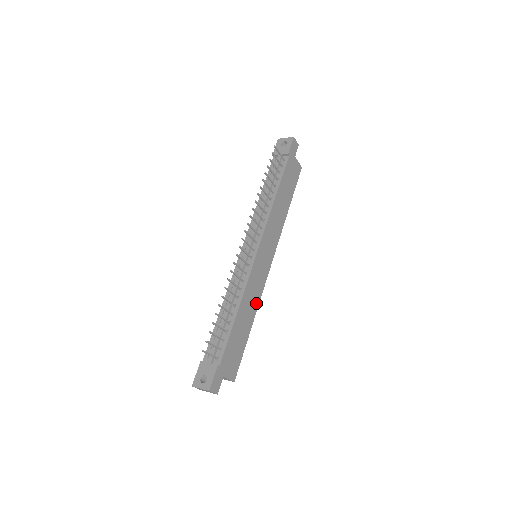
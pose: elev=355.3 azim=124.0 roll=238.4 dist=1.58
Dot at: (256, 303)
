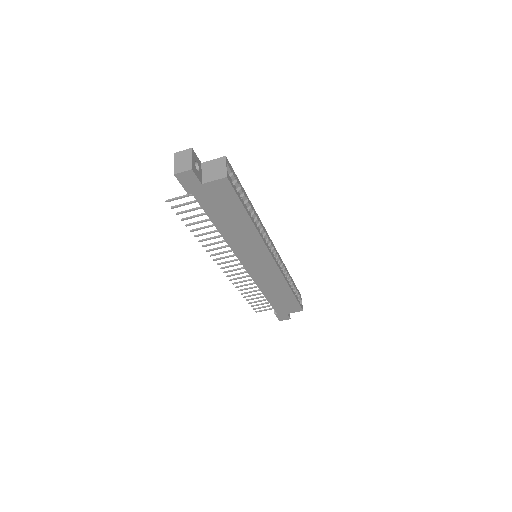
Dot at: (282, 282)
